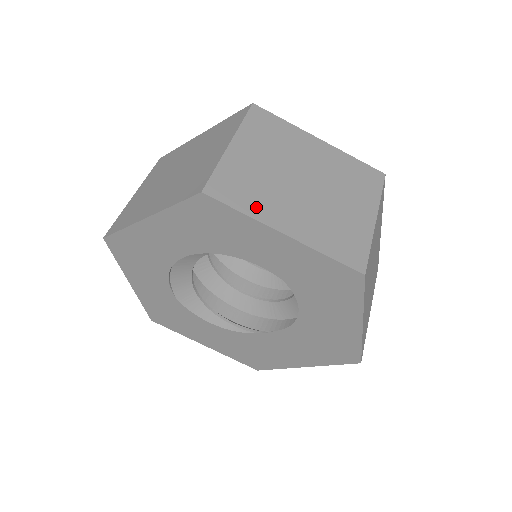
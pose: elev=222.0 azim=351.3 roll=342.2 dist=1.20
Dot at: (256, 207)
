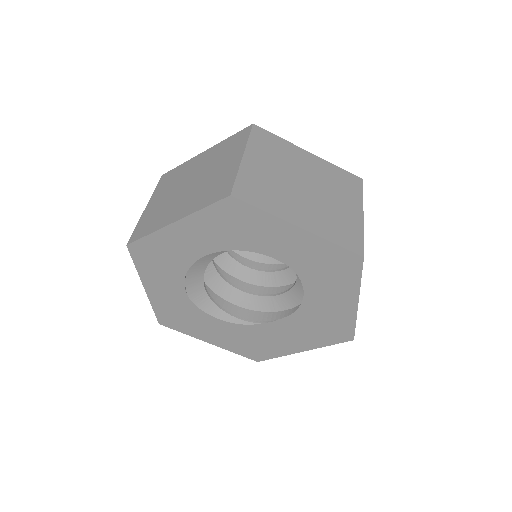
Dot at: (274, 206)
